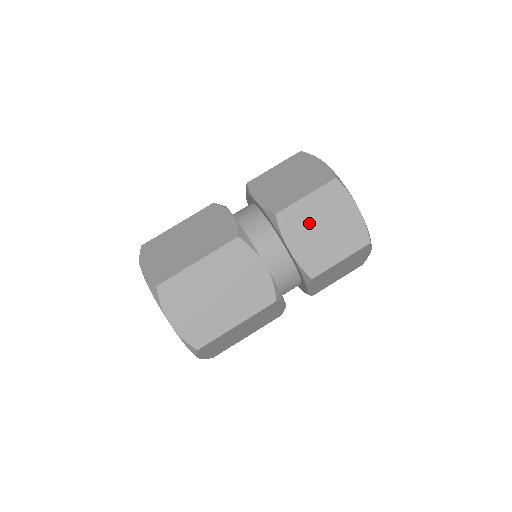
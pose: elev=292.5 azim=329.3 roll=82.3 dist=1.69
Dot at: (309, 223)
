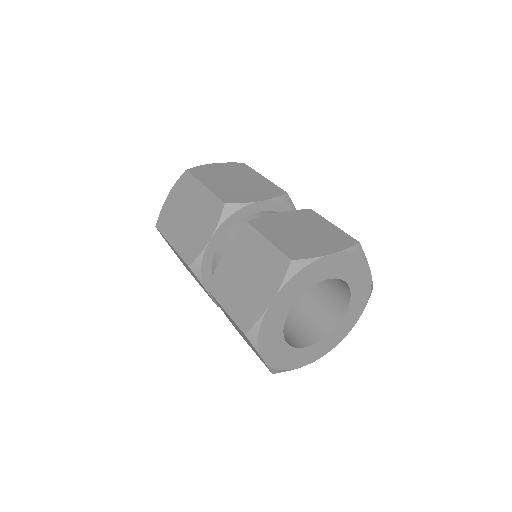
Dot at: occluded
